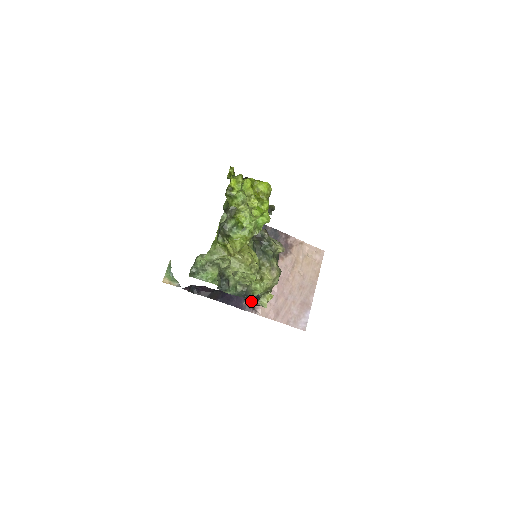
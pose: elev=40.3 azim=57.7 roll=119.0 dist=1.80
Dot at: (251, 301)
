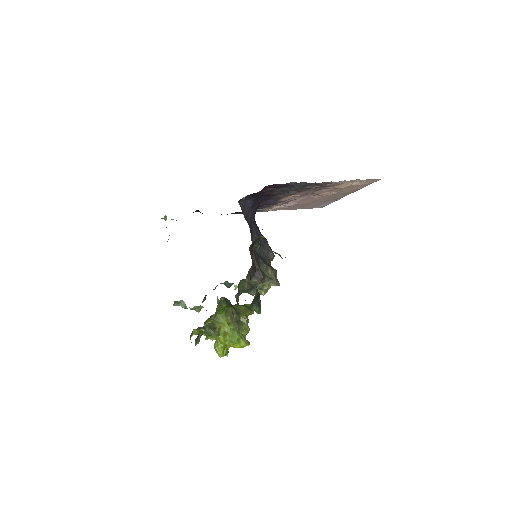
Dot at: occluded
